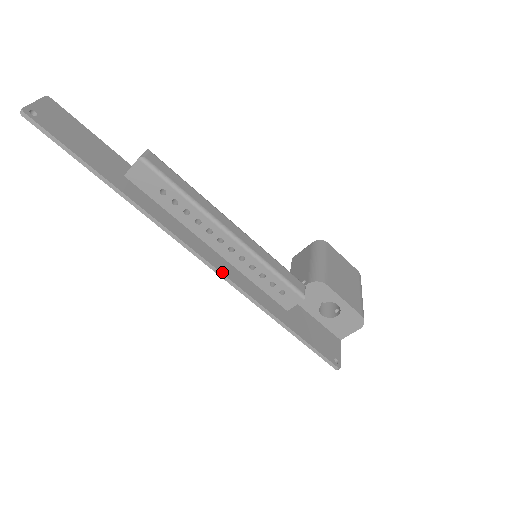
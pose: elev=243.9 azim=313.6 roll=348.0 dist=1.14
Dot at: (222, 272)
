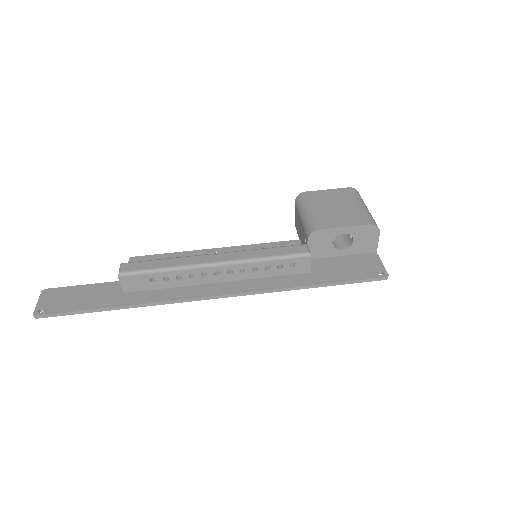
Dot at: (236, 293)
